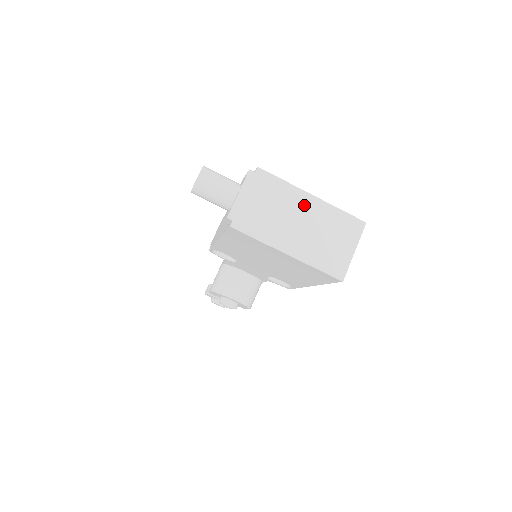
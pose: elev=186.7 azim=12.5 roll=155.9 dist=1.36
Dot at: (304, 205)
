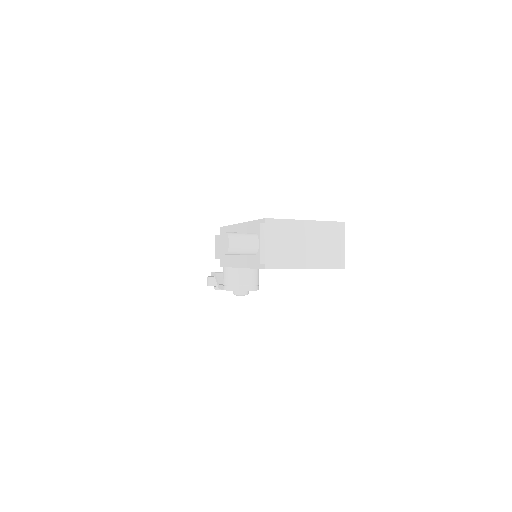
Dot at: (304, 230)
